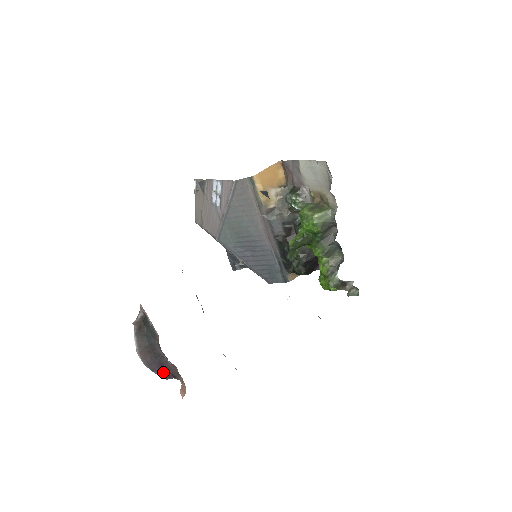
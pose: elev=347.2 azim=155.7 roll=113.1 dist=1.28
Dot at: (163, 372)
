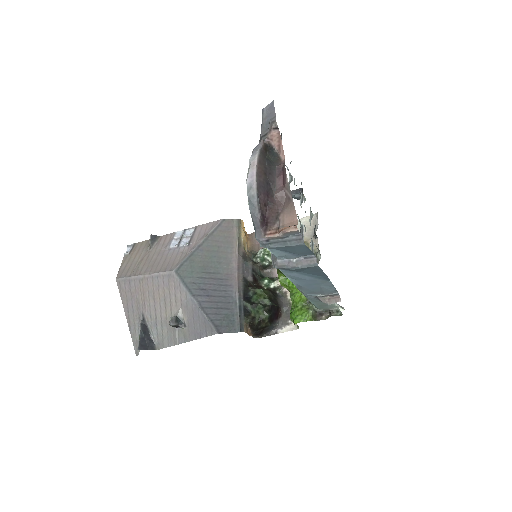
Dot at: (262, 208)
